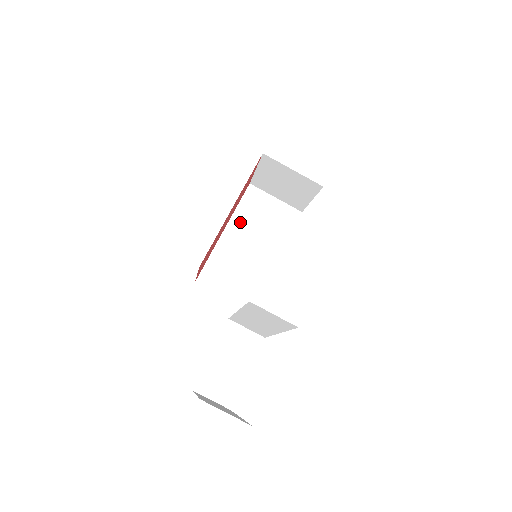
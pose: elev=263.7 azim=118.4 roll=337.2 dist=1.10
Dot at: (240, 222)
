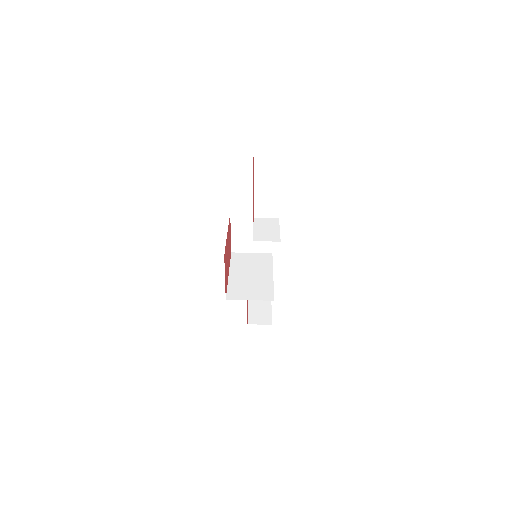
Dot at: (237, 268)
